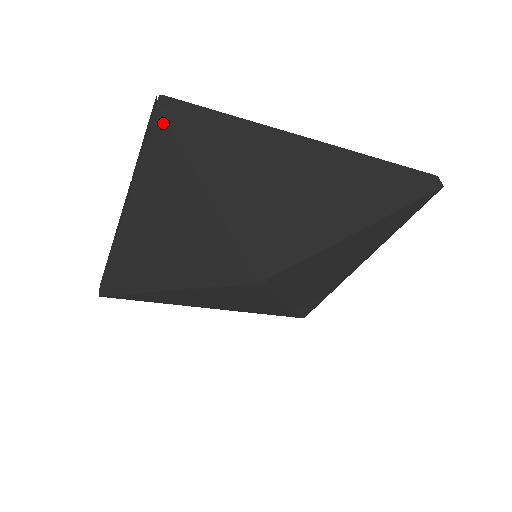
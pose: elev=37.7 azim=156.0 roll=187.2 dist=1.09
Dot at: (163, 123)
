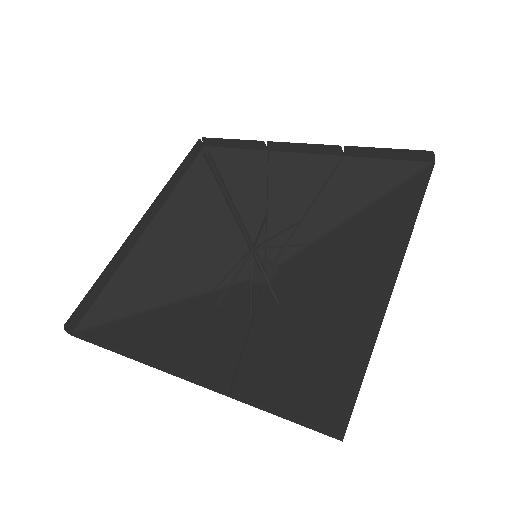
Dot at: (330, 426)
